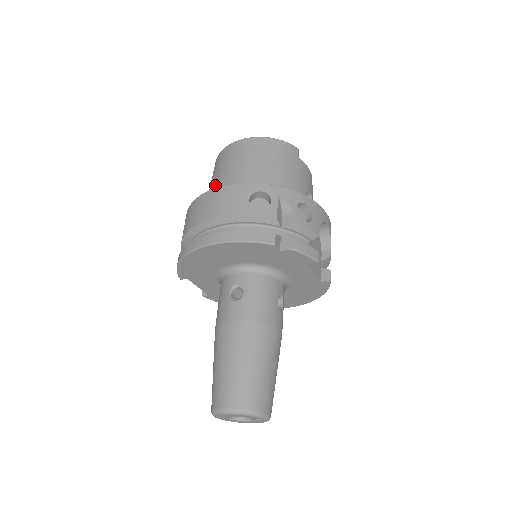
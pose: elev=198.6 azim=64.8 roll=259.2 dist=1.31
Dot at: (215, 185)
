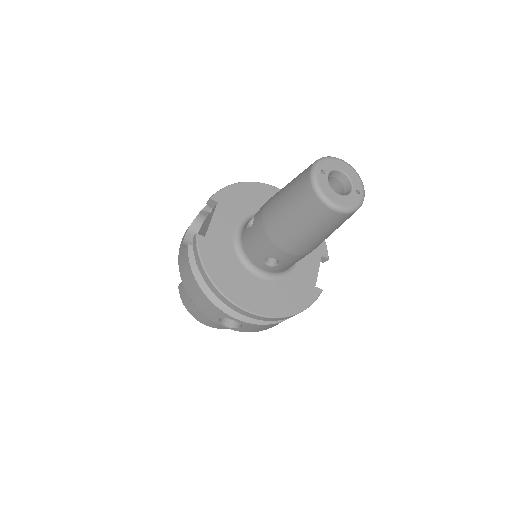
Dot at: occluded
